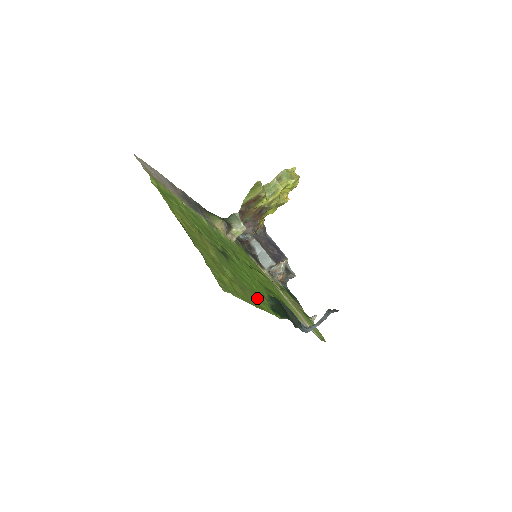
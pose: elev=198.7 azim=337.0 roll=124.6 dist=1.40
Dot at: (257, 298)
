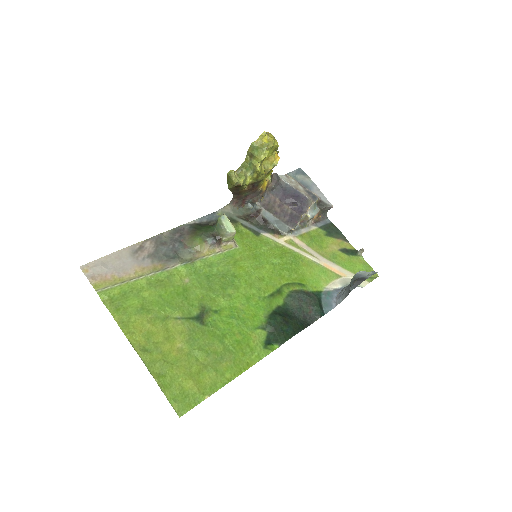
Dot at: (242, 352)
